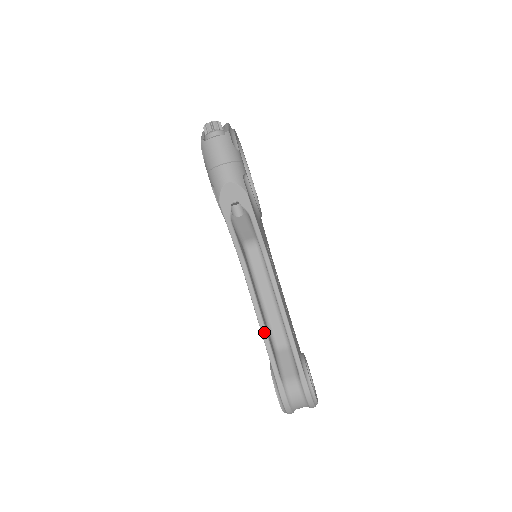
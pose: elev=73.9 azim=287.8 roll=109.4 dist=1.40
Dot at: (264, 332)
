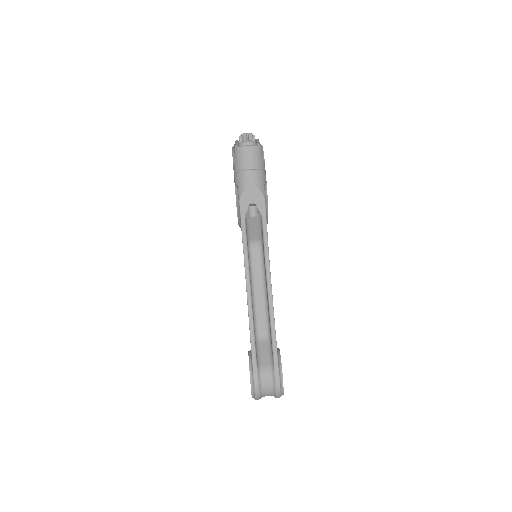
Dot at: (251, 321)
